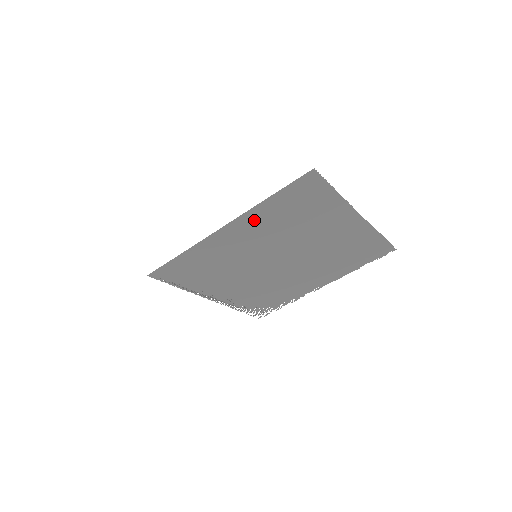
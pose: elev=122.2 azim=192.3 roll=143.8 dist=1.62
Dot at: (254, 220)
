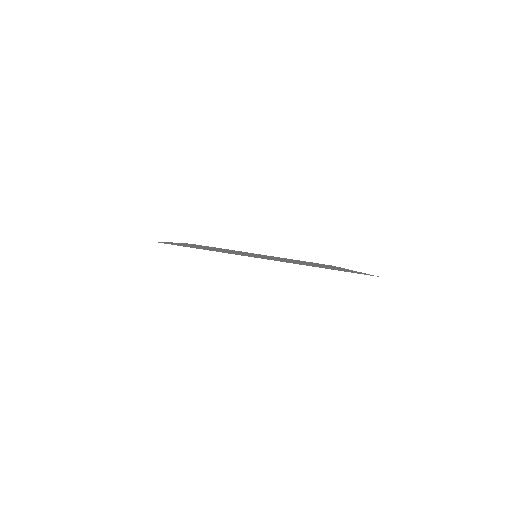
Dot at: occluded
